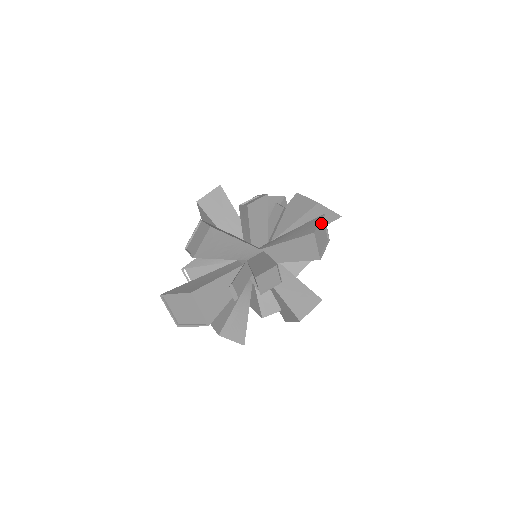
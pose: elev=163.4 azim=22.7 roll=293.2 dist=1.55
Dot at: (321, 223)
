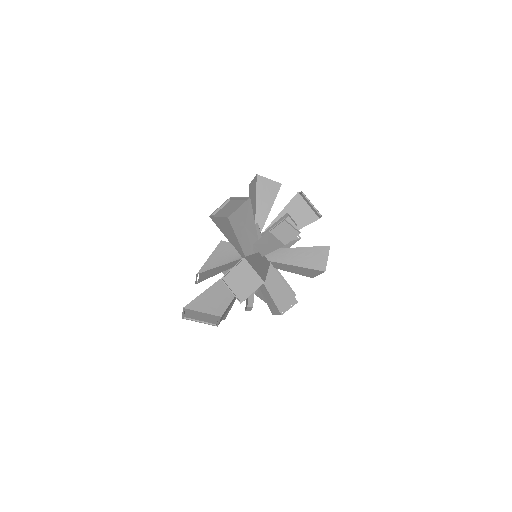
Dot at: (325, 253)
